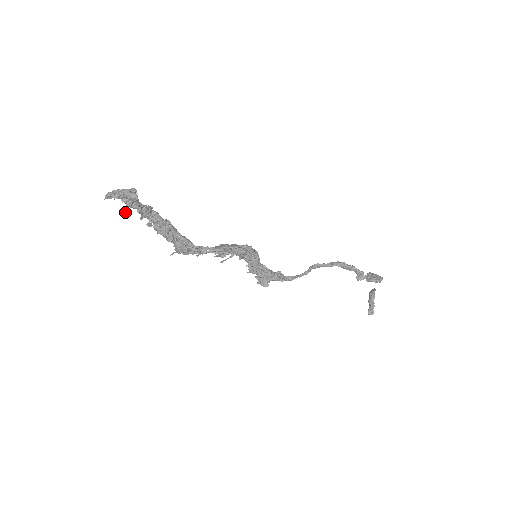
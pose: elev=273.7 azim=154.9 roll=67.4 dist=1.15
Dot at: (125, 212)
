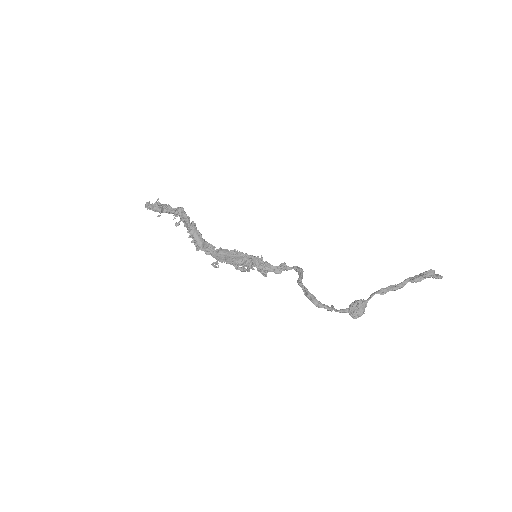
Dot at: occluded
